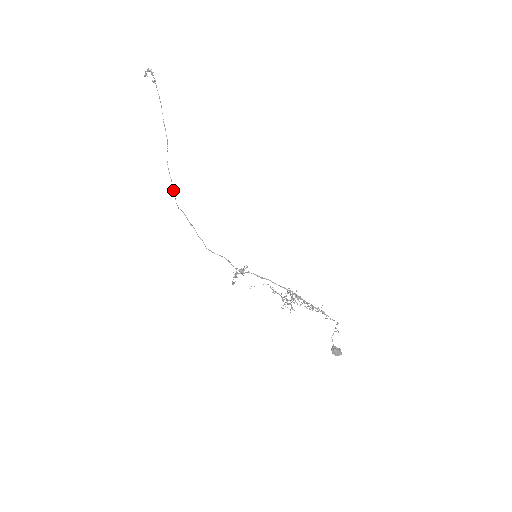
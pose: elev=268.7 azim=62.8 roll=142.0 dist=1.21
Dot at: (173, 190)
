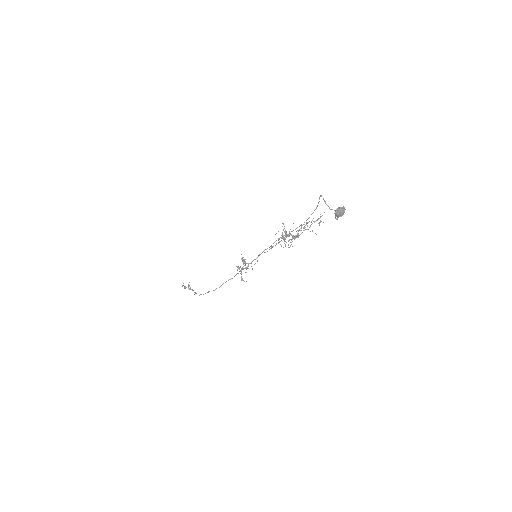
Dot at: occluded
